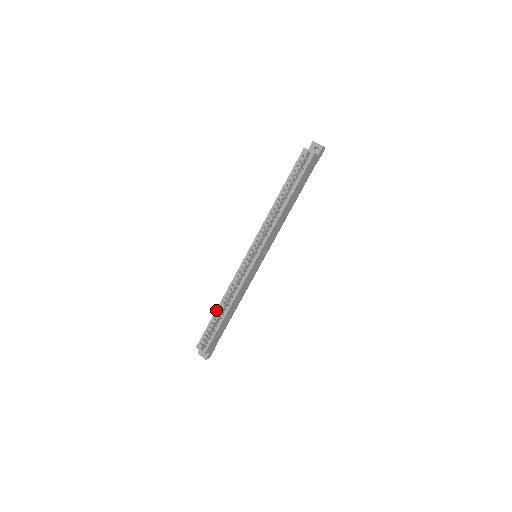
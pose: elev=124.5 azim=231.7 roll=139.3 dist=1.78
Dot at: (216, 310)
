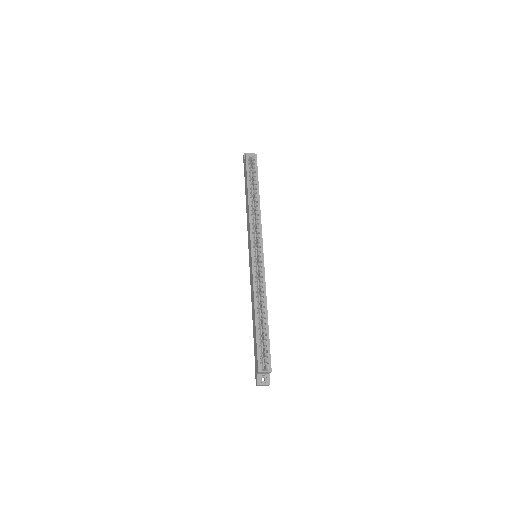
Dot at: (255, 320)
